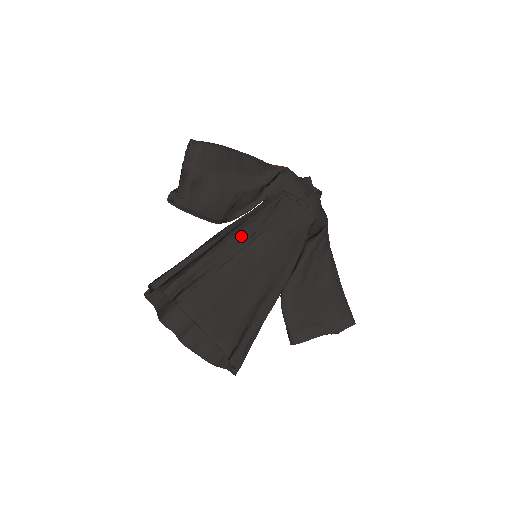
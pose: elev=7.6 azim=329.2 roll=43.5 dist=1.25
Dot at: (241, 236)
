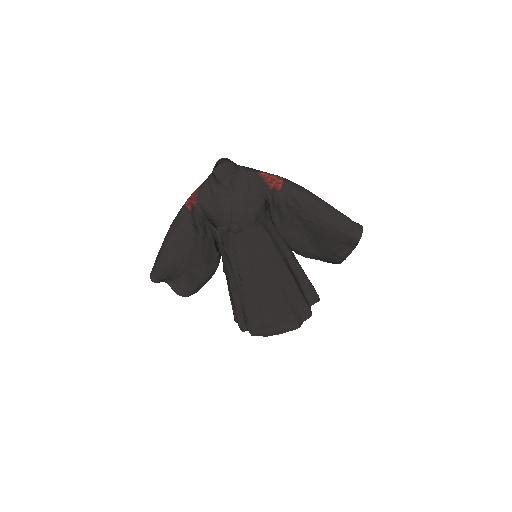
Dot at: (233, 289)
